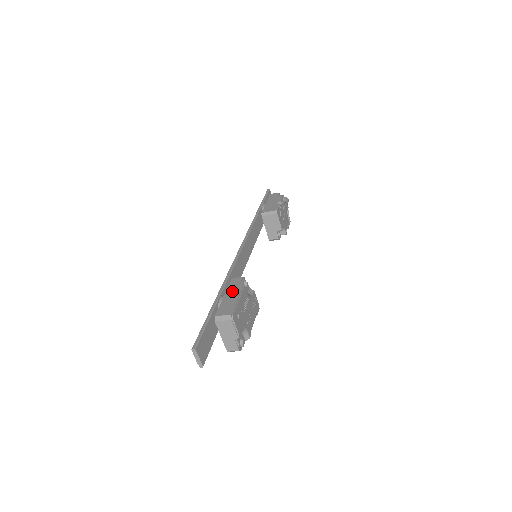
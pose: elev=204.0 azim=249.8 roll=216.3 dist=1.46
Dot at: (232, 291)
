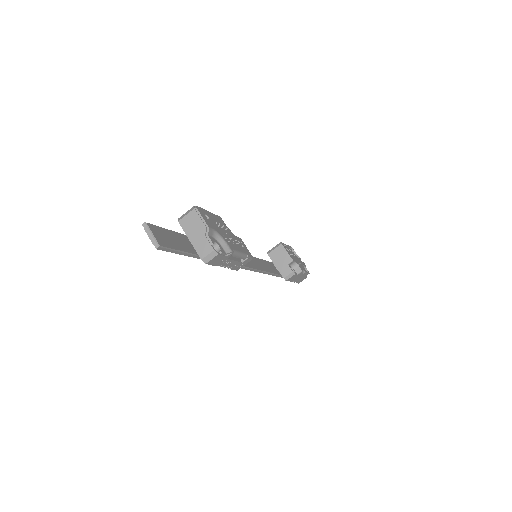
Dot at: occluded
